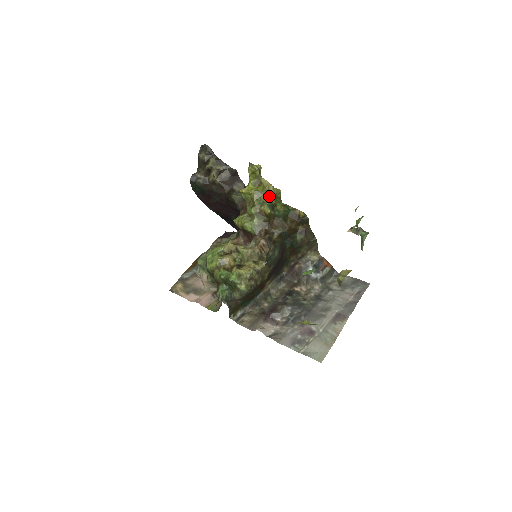
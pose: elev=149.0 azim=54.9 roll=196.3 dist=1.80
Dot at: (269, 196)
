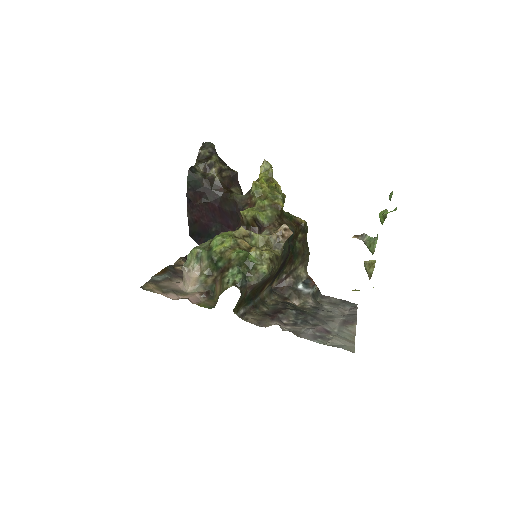
Dot at: occluded
